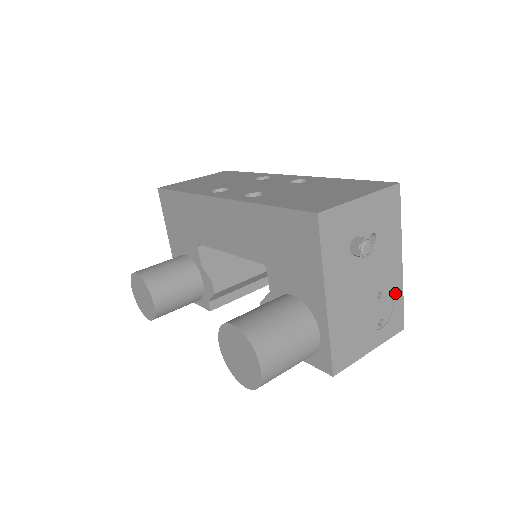
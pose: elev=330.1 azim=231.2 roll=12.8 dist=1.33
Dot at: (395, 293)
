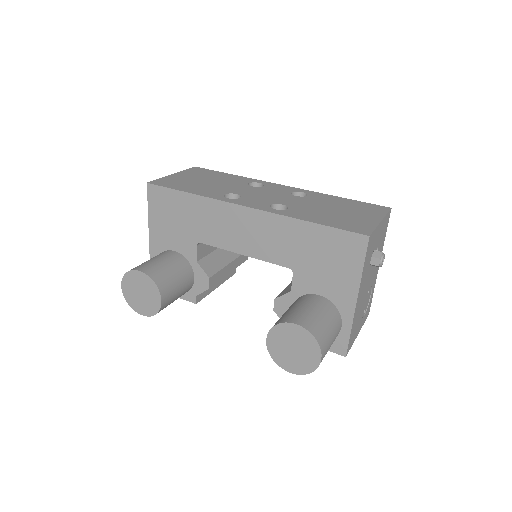
Dot at: (373, 289)
